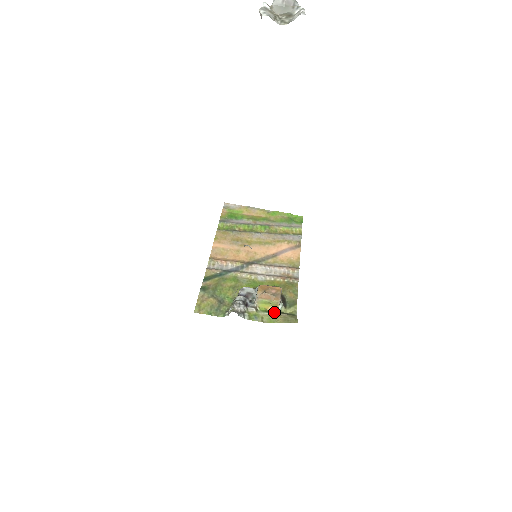
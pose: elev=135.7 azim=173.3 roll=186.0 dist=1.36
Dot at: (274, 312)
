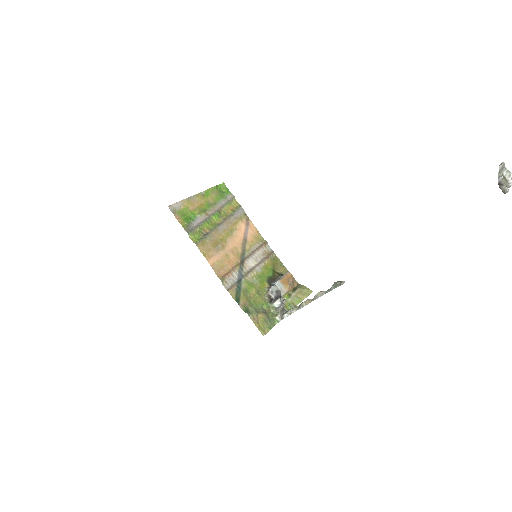
Dot at: (292, 293)
